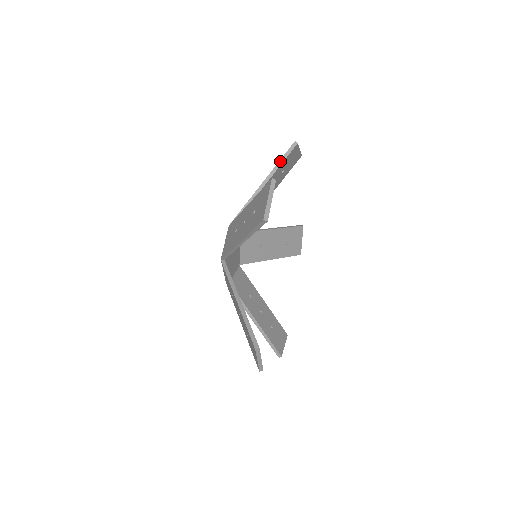
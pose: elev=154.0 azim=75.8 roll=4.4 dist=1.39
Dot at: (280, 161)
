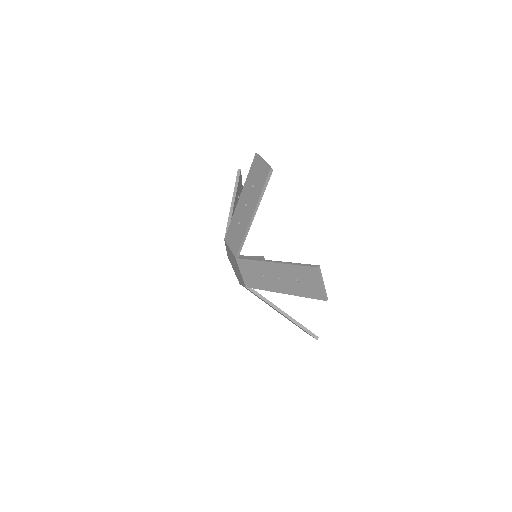
Dot at: (262, 191)
